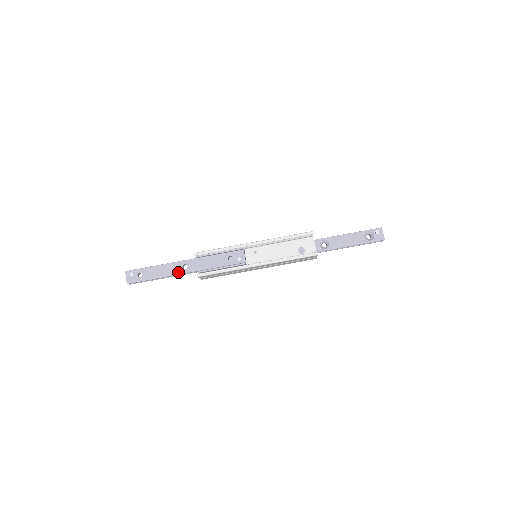
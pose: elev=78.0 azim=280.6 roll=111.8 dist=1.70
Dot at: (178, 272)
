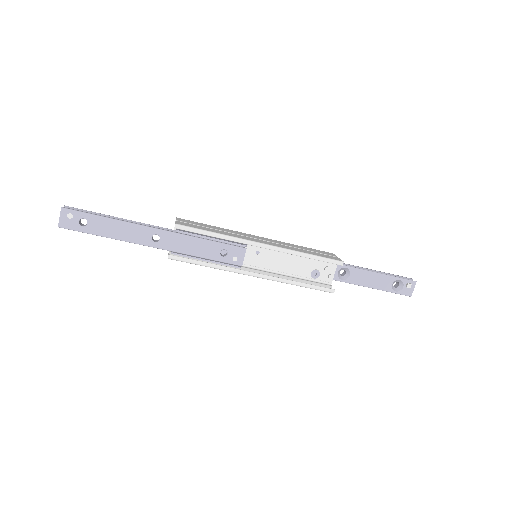
Dot at: (143, 242)
